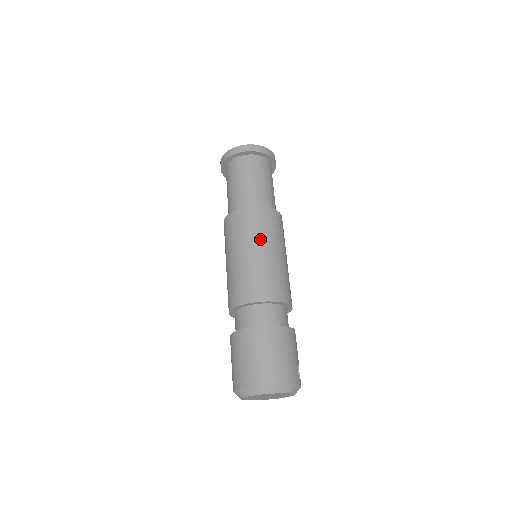
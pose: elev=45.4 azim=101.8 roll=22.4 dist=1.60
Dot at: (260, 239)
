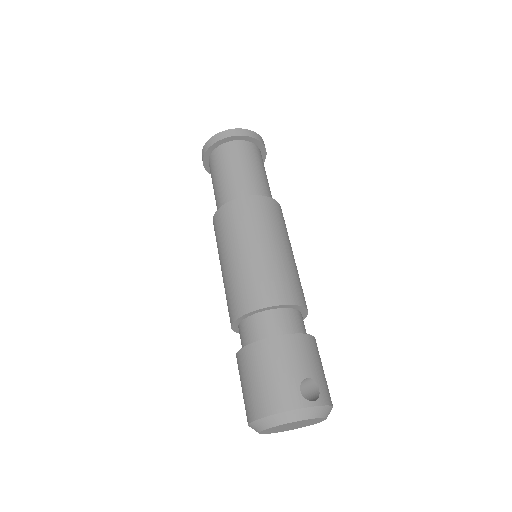
Dot at: (229, 243)
